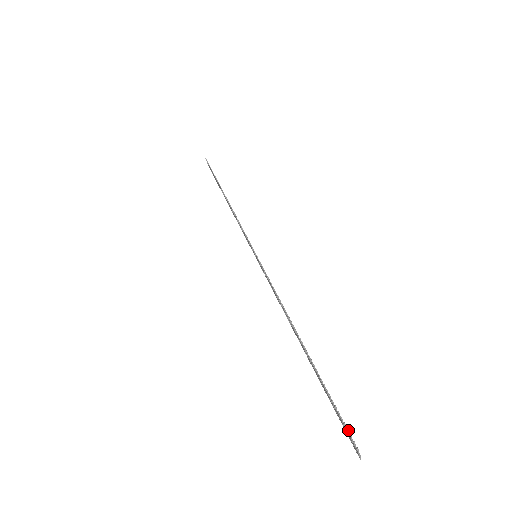
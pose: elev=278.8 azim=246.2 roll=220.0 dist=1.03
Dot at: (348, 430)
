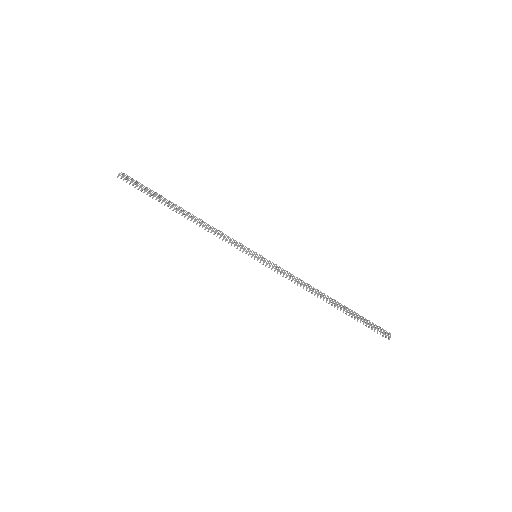
Dot at: occluded
